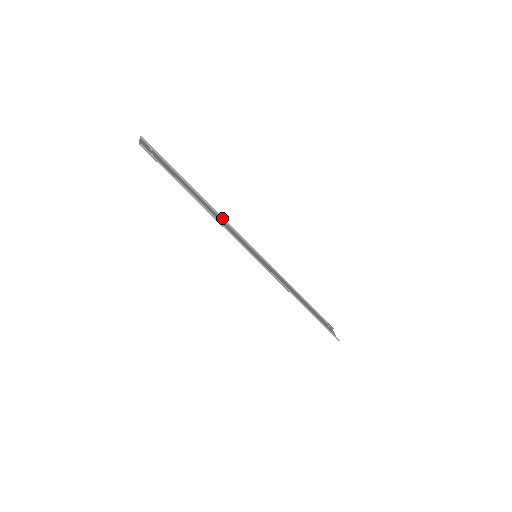
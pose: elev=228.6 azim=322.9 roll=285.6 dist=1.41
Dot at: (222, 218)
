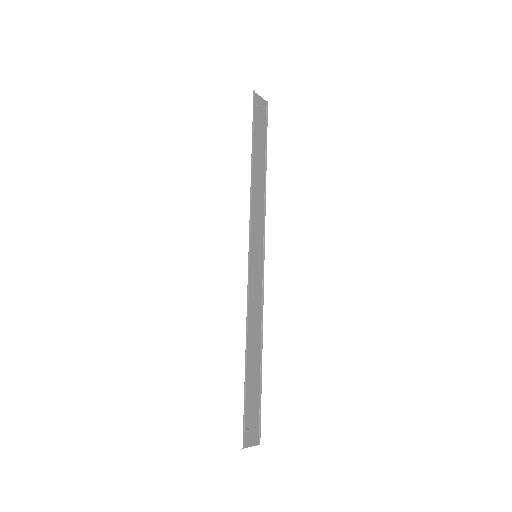
Dot at: (265, 204)
